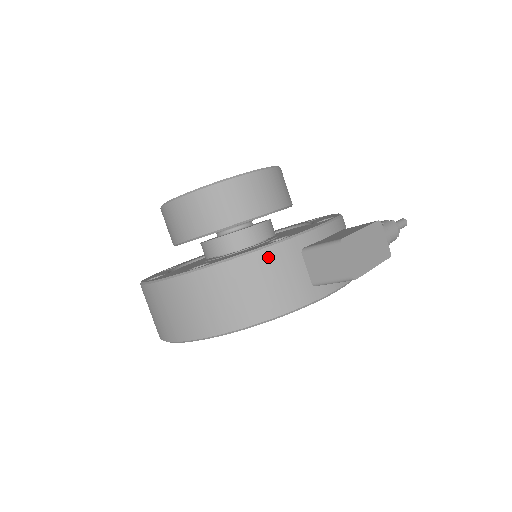
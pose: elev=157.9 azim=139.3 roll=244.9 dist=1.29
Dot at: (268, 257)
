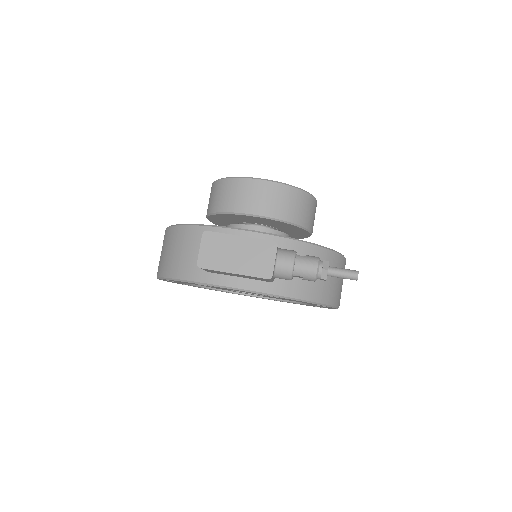
Dot at: (189, 233)
